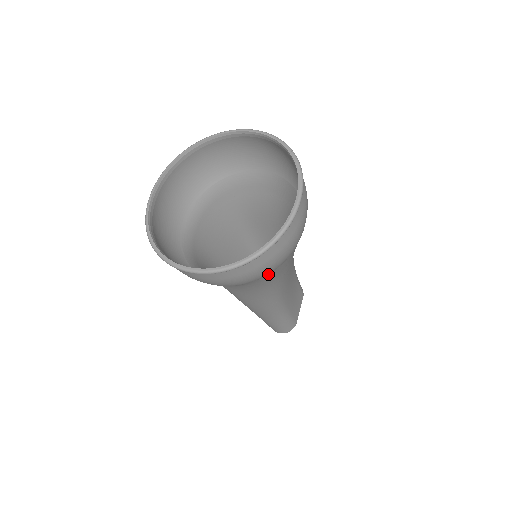
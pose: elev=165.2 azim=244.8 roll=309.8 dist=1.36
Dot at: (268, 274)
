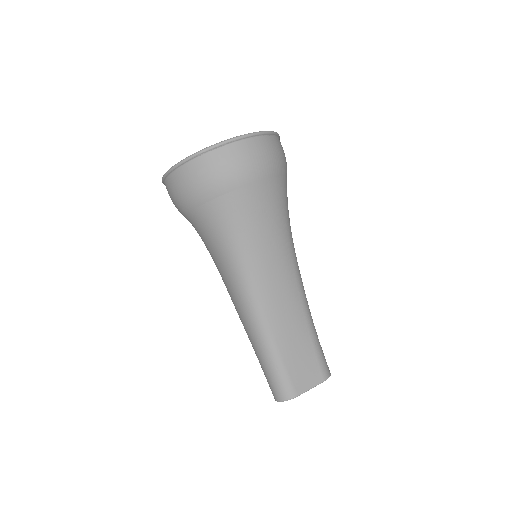
Dot at: (211, 201)
